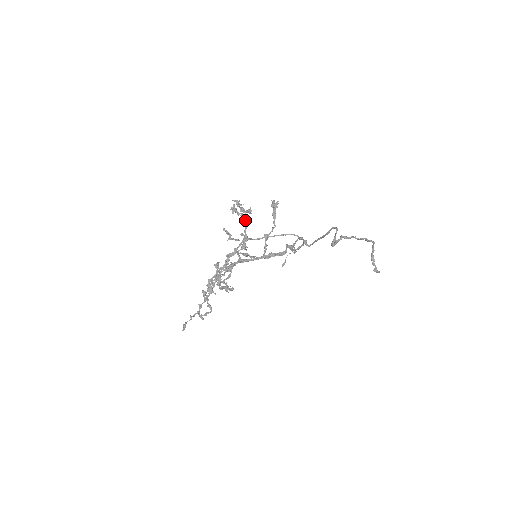
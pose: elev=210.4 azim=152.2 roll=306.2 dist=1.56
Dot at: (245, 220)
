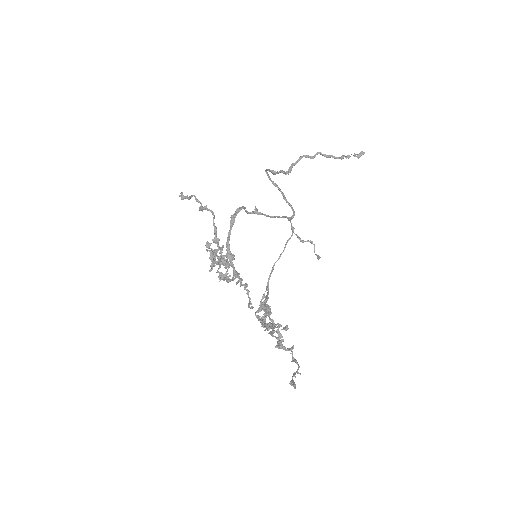
Dot at: (220, 257)
